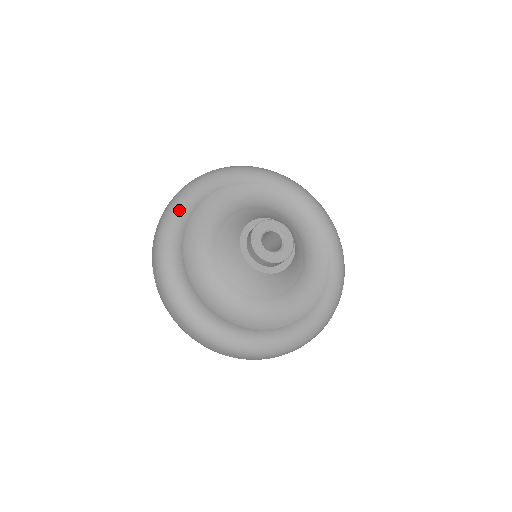
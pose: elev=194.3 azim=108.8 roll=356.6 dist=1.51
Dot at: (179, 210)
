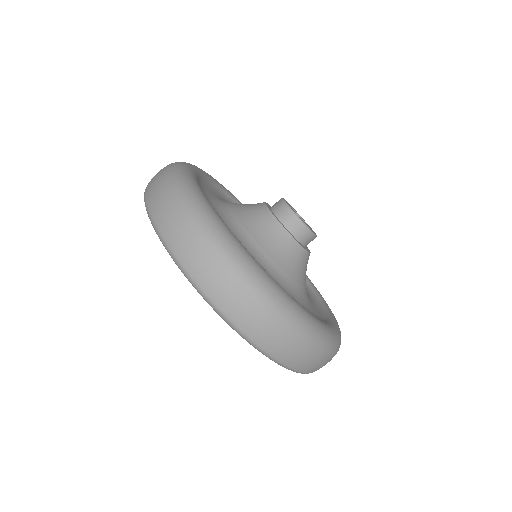
Dot at: (190, 166)
